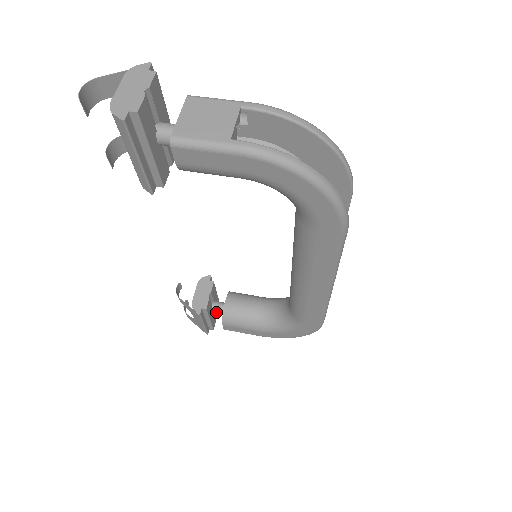
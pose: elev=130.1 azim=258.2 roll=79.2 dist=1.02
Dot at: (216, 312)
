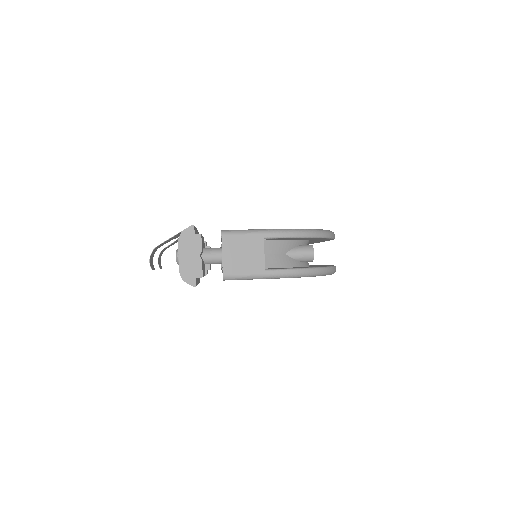
Dot at: occluded
